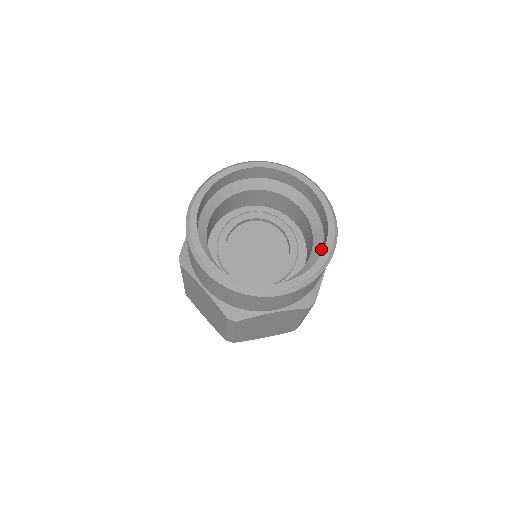
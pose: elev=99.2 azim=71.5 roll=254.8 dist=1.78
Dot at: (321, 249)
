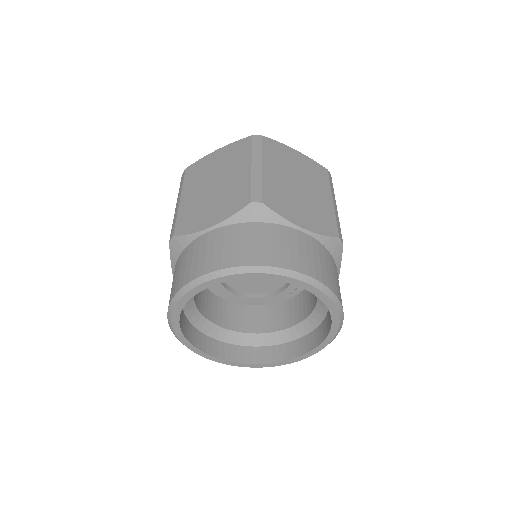
Dot at: occluded
